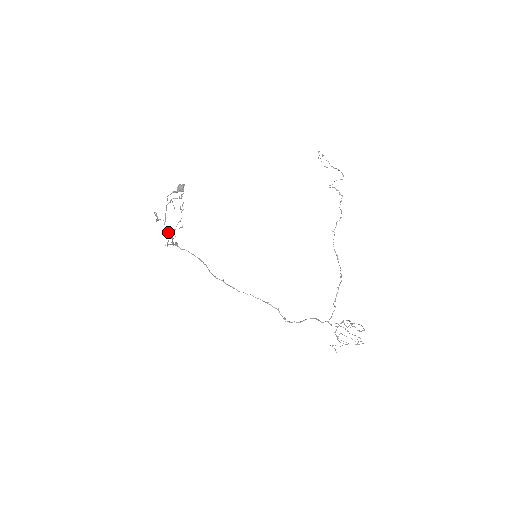
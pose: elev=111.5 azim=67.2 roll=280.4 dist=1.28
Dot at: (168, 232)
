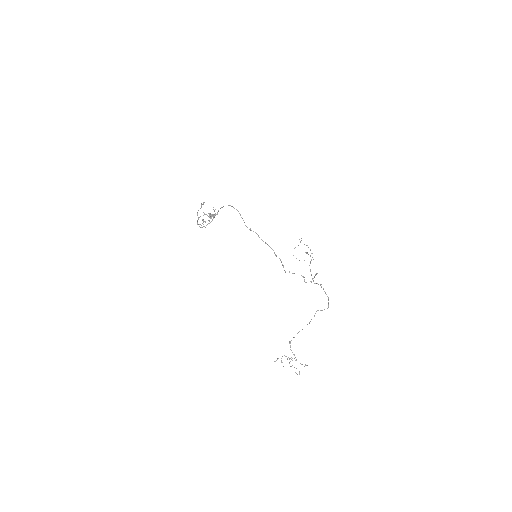
Dot at: (198, 224)
